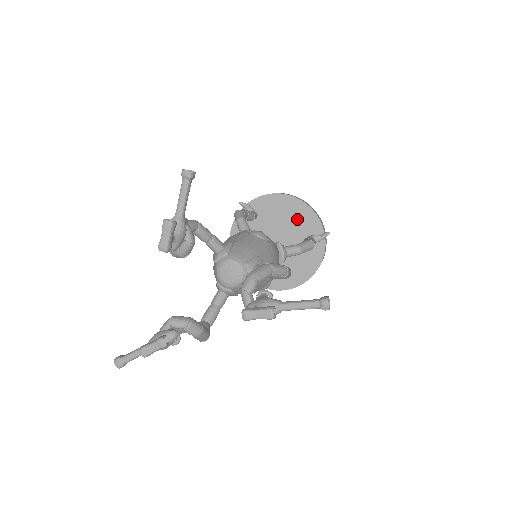
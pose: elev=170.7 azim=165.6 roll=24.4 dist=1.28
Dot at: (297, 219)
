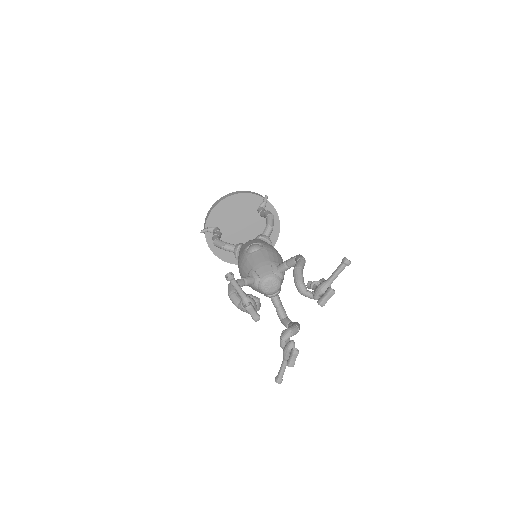
Dot at: (241, 207)
